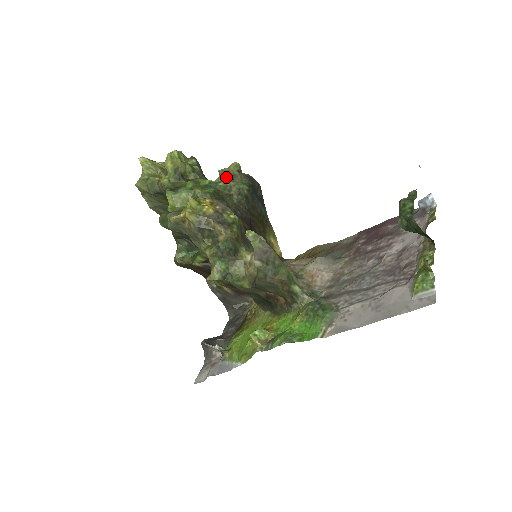
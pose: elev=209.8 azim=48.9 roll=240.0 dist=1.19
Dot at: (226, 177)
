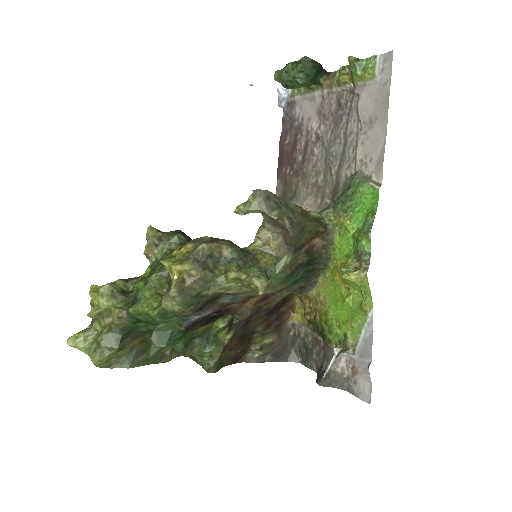
Dot at: (156, 249)
